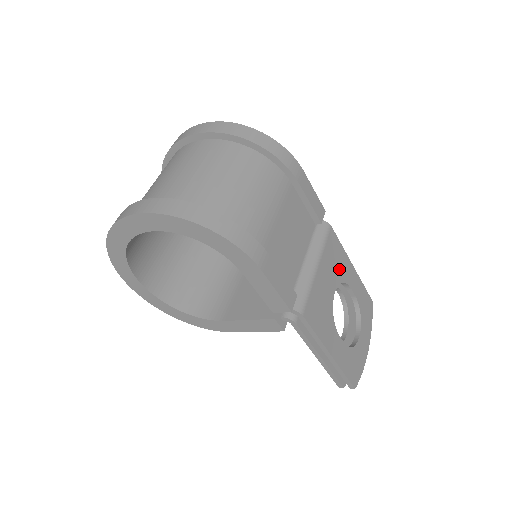
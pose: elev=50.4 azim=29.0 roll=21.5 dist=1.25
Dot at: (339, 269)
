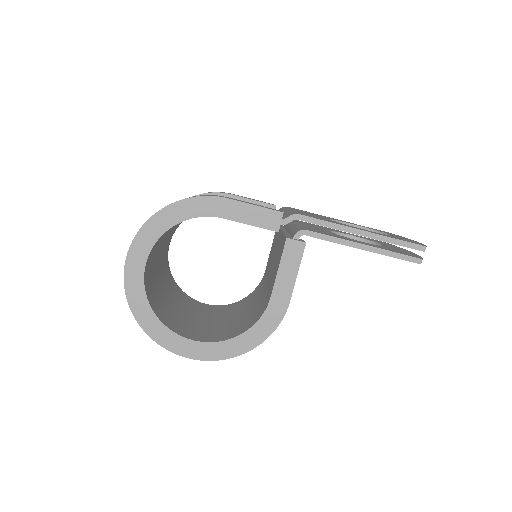
Dot at: occluded
